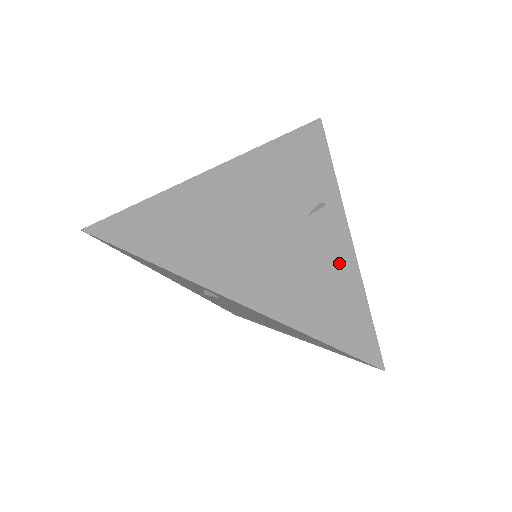
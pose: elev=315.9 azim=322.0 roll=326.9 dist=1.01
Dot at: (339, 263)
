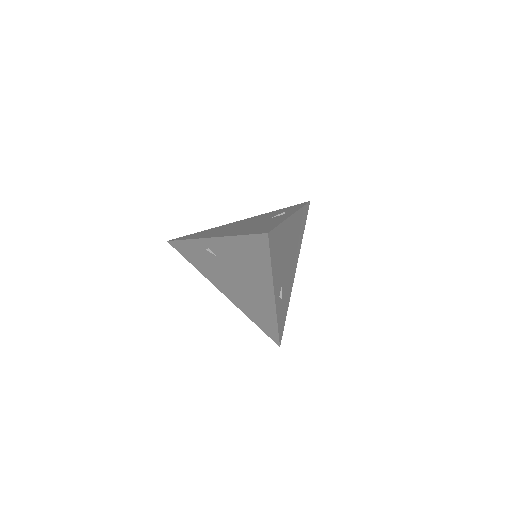
Dot at: (276, 221)
